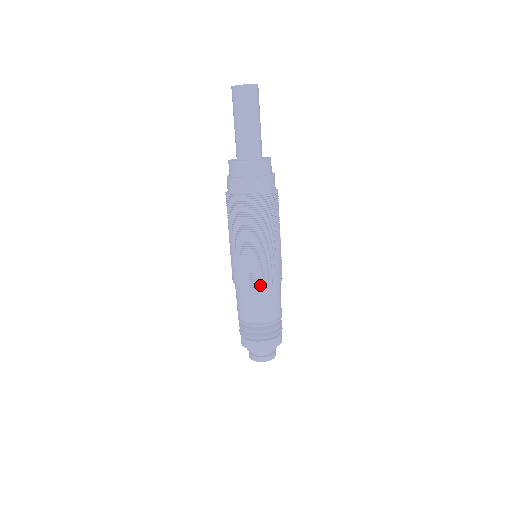
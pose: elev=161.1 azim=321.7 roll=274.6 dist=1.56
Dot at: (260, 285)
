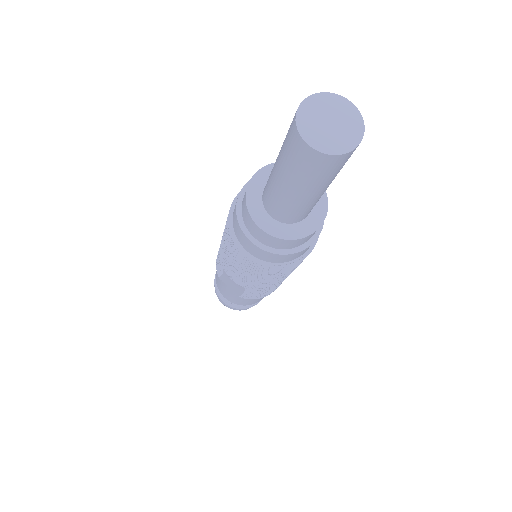
Dot at: (253, 297)
